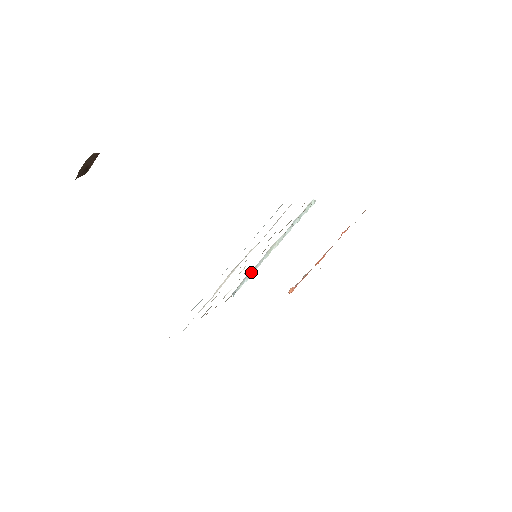
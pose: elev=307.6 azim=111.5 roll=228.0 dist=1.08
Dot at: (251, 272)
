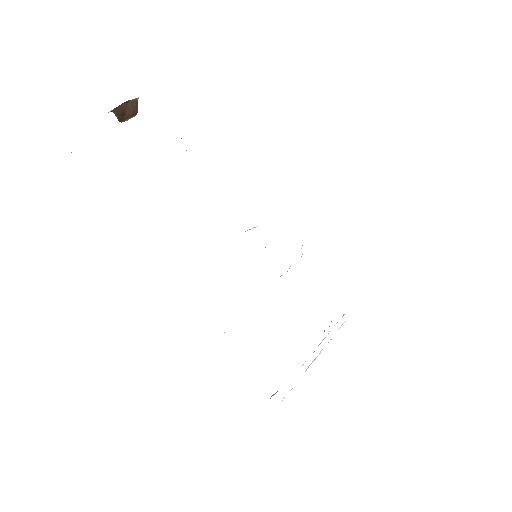
Dot at: occluded
